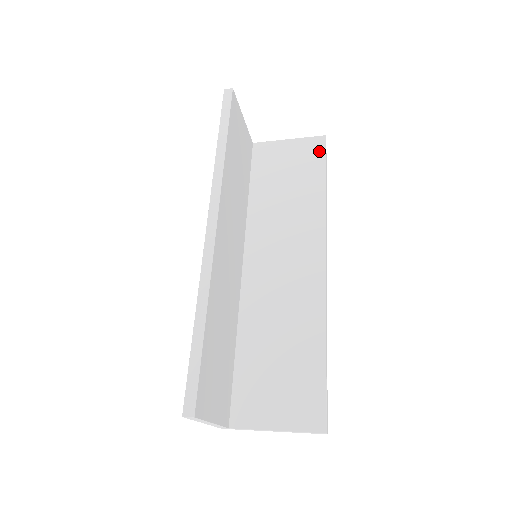
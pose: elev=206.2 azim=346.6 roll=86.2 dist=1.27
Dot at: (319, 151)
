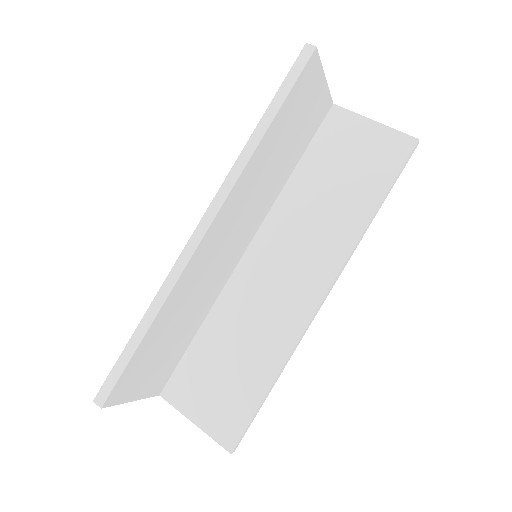
Dot at: (398, 157)
